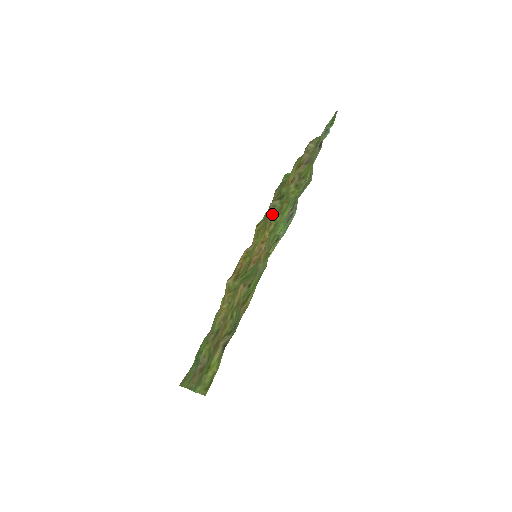
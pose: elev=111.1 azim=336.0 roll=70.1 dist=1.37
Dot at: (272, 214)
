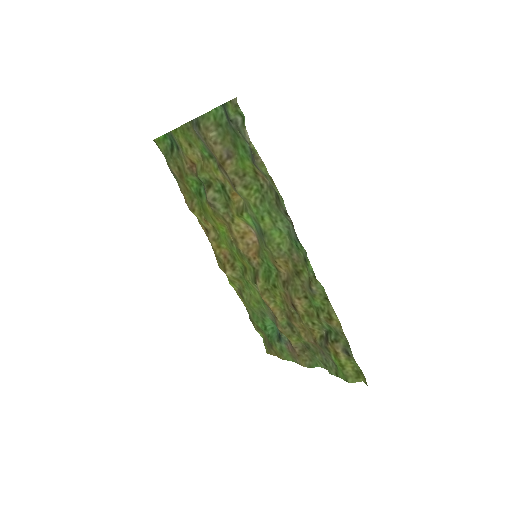
Dot at: (221, 208)
